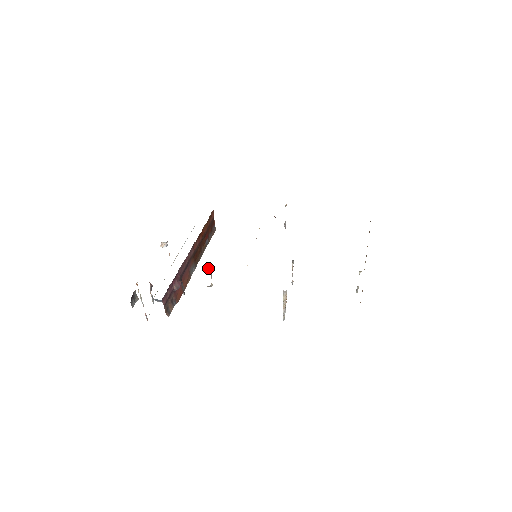
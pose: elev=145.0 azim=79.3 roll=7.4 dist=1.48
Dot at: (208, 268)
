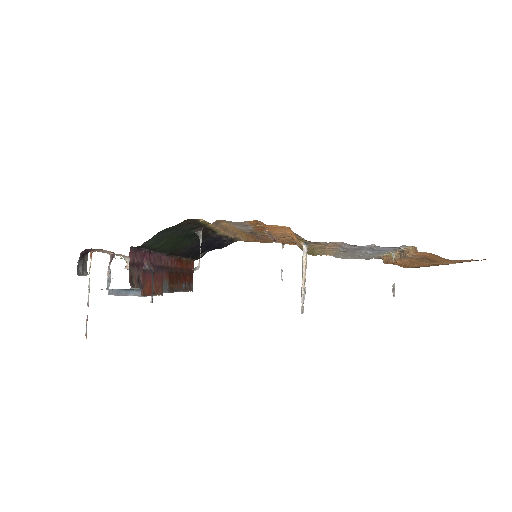
Dot at: (198, 233)
